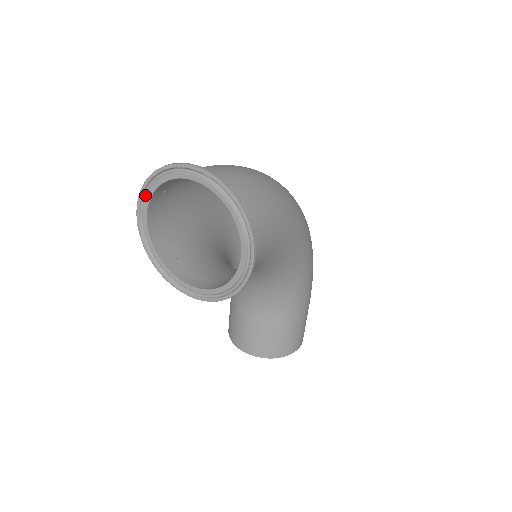
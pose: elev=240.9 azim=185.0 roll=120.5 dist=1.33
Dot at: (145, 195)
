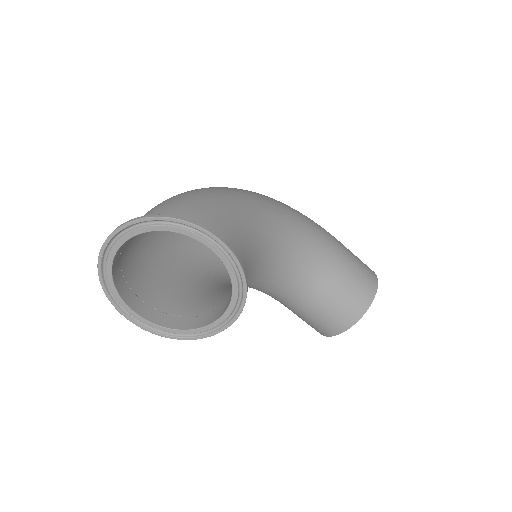
Dot at: (117, 301)
